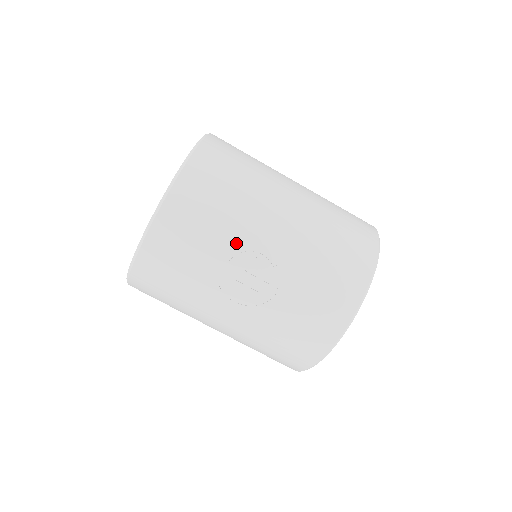
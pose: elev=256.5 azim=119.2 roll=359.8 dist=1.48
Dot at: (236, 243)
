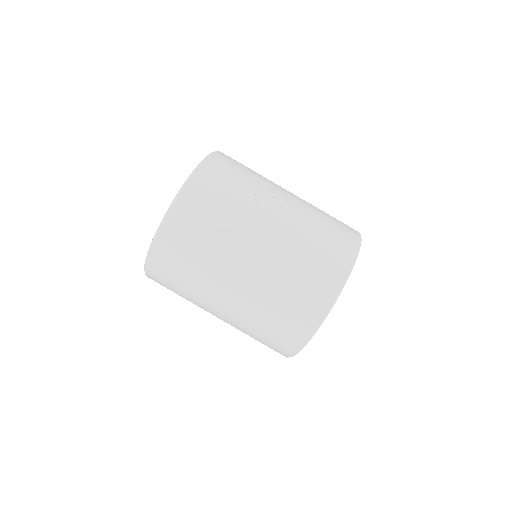
Dot at: (263, 189)
